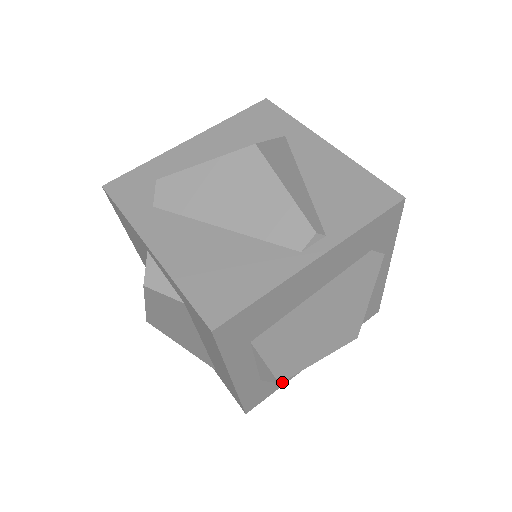
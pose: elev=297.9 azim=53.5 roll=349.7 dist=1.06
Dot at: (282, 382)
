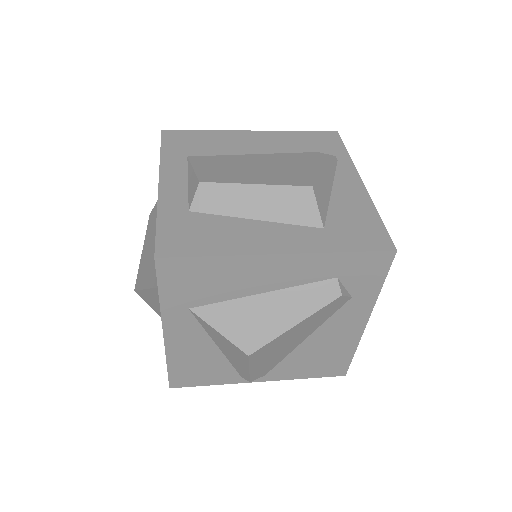
Dot at: (220, 248)
